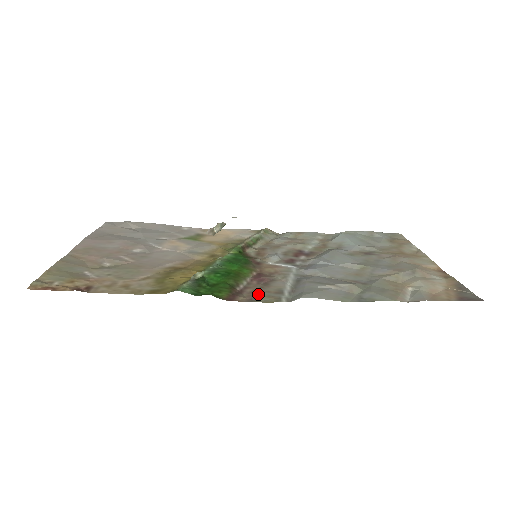
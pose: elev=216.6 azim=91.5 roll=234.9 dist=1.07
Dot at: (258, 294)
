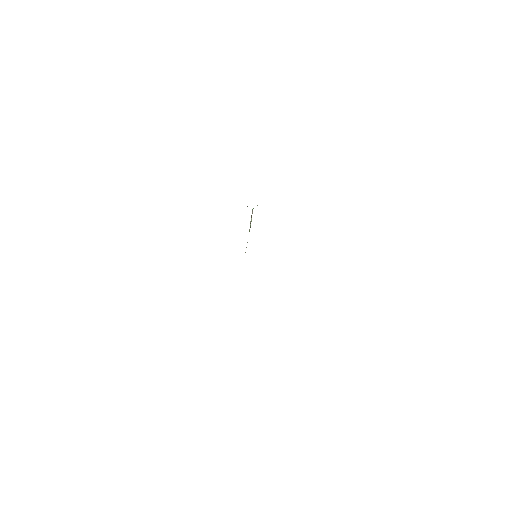
Dot at: occluded
